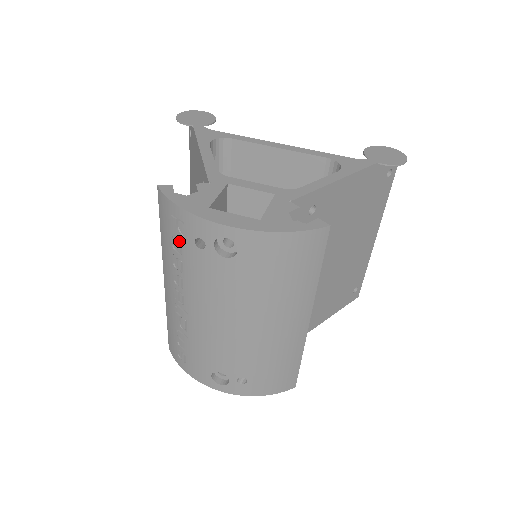
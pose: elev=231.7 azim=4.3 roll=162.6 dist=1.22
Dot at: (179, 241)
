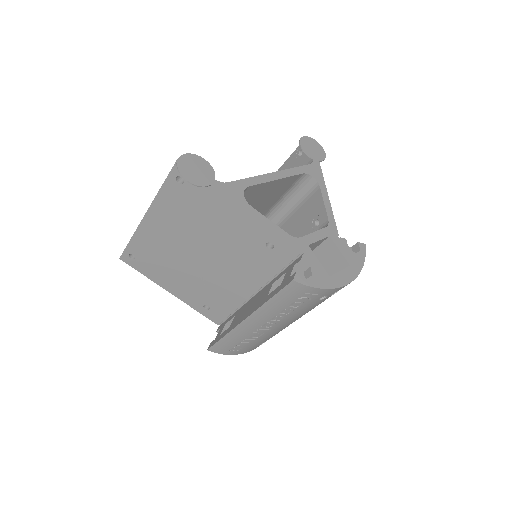
Dot at: (300, 302)
